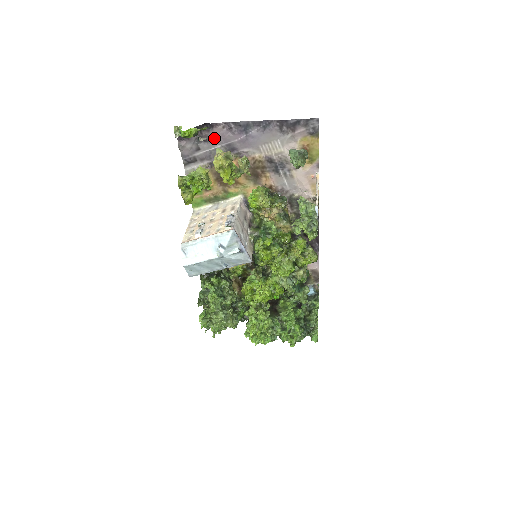
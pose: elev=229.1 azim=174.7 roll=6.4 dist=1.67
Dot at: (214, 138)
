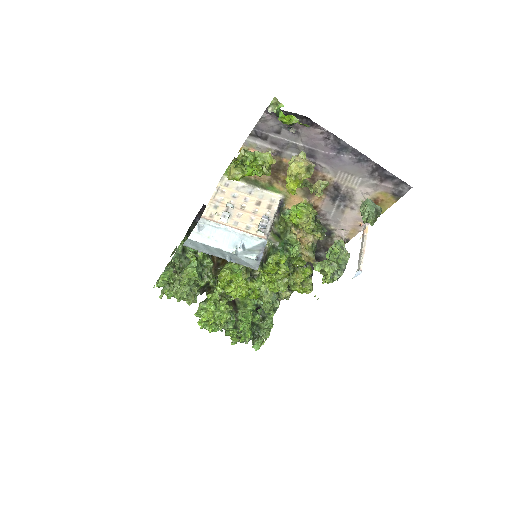
Dot at: (303, 135)
